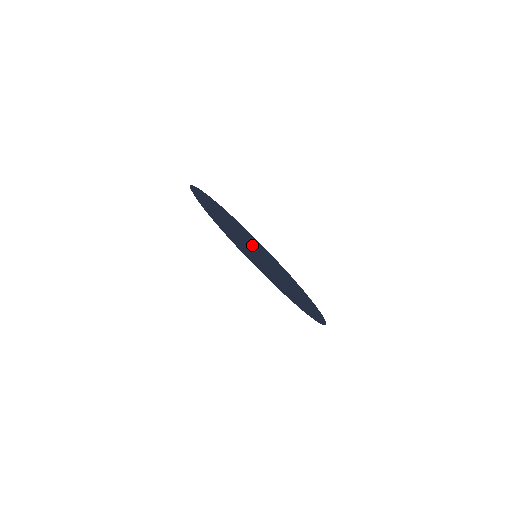
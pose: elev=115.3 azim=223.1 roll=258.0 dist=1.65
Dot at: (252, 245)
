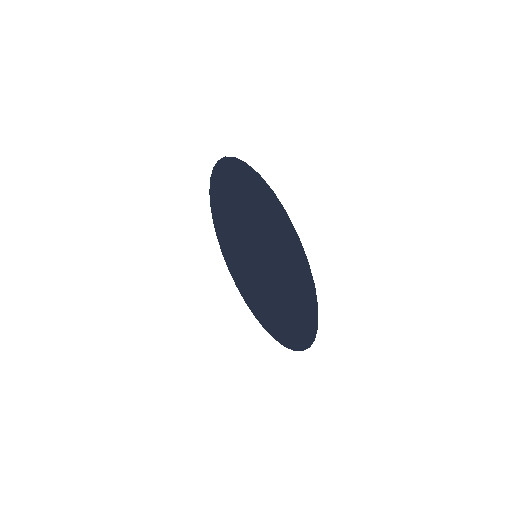
Dot at: (282, 273)
